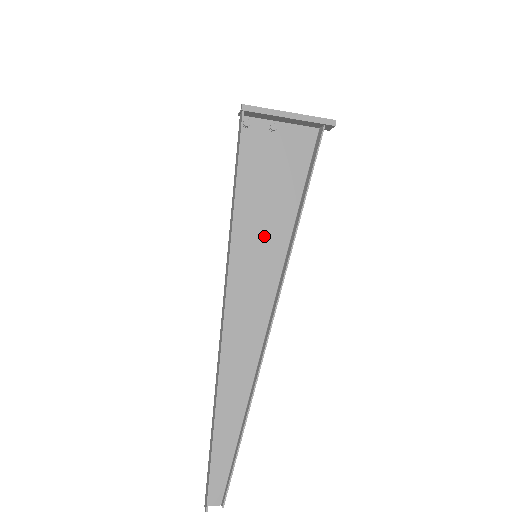
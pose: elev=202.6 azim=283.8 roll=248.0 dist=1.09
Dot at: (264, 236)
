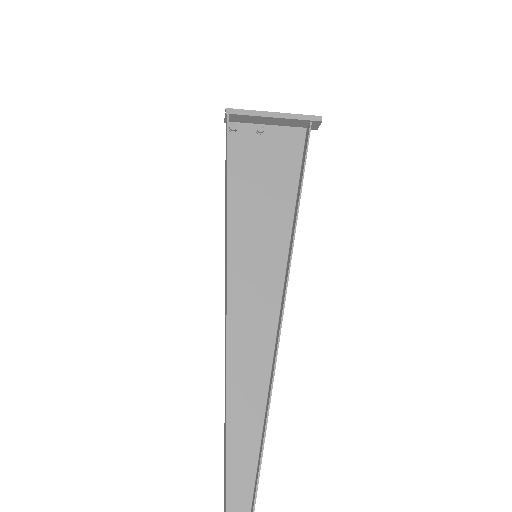
Dot at: (262, 235)
